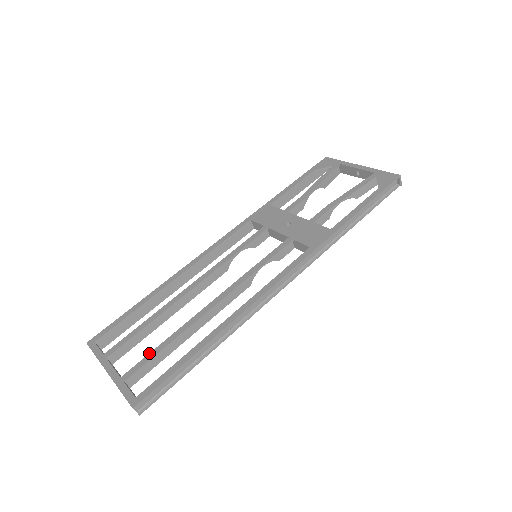
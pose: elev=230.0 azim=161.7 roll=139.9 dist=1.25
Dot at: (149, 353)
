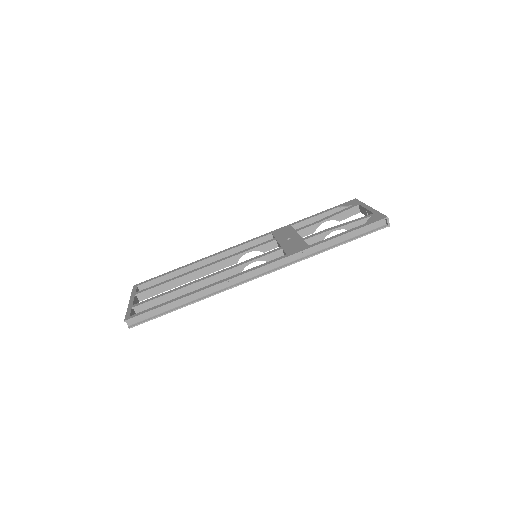
Dot at: (155, 296)
